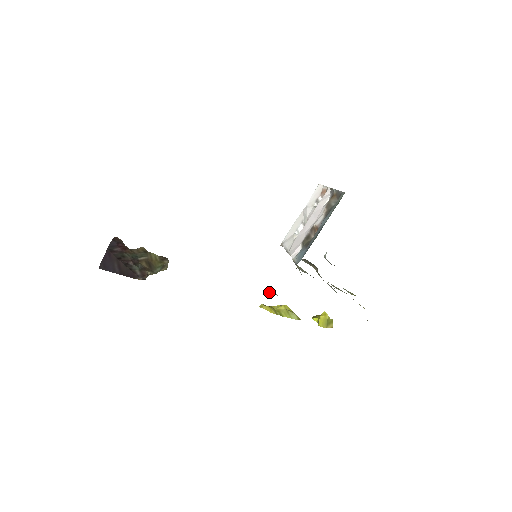
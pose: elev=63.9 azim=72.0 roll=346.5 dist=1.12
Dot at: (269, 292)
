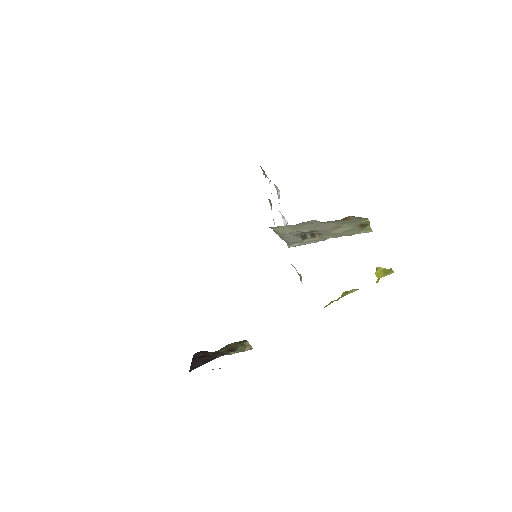
Dot at: (300, 279)
